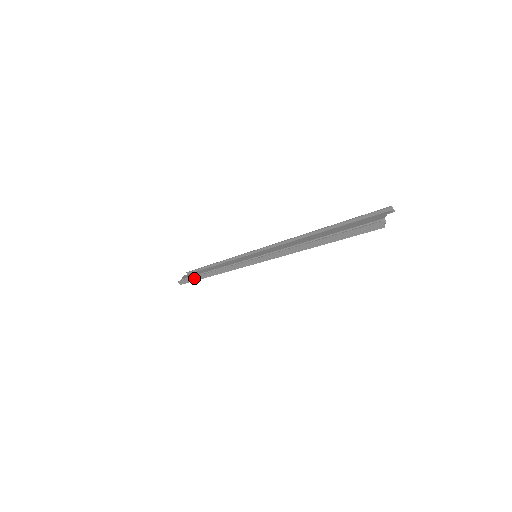
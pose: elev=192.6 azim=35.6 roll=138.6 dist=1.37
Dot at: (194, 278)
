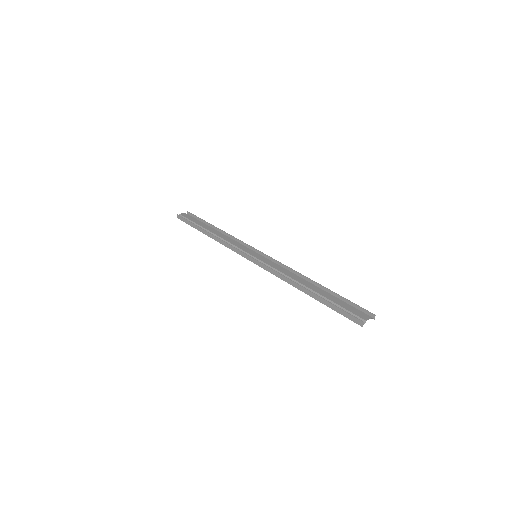
Dot at: (193, 225)
